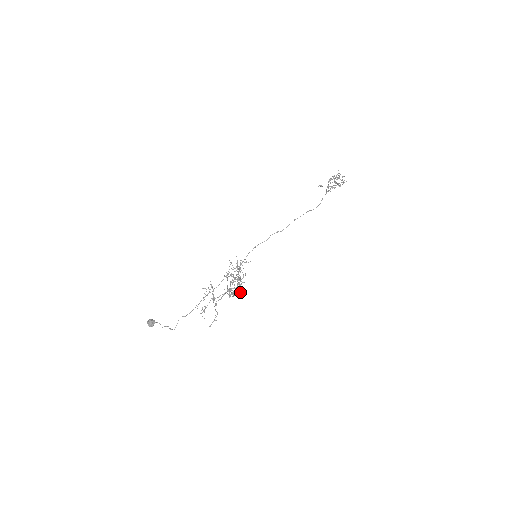
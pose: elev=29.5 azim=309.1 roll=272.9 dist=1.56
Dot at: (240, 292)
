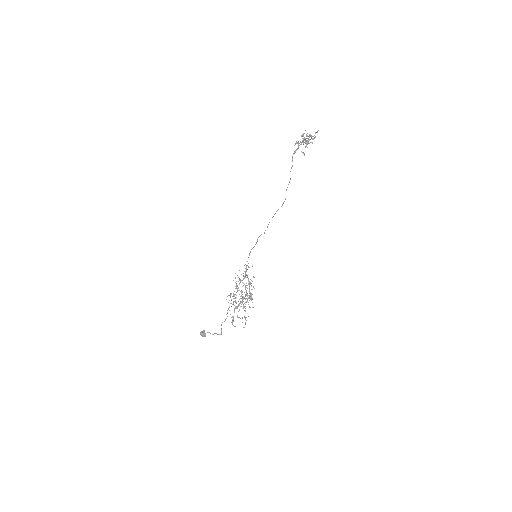
Dot at: occluded
